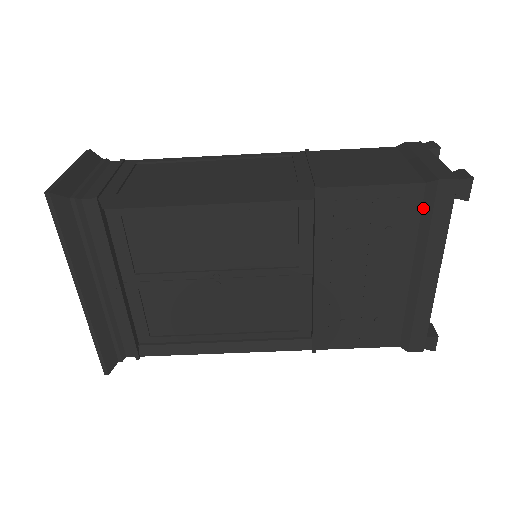
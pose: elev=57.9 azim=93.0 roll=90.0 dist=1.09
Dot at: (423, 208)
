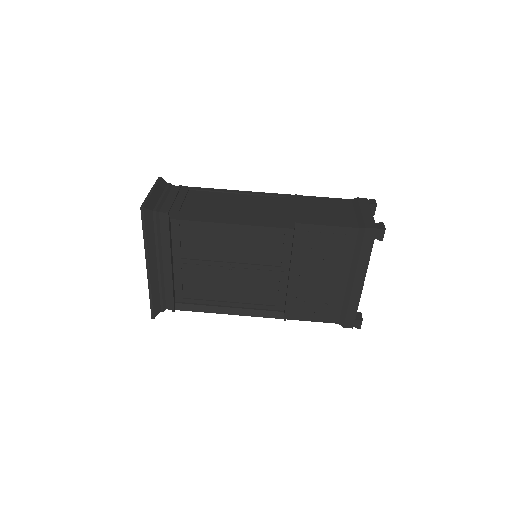
Dot at: (357, 242)
